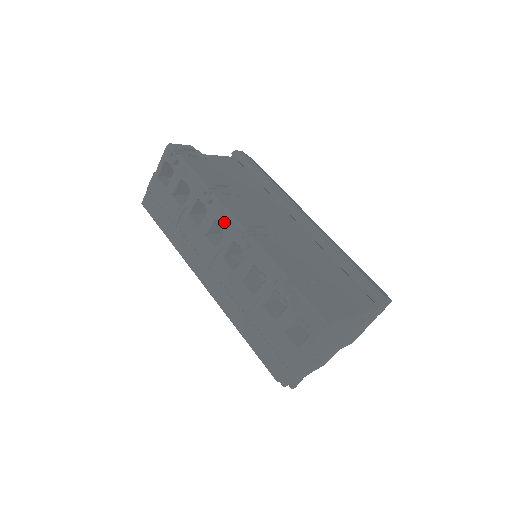
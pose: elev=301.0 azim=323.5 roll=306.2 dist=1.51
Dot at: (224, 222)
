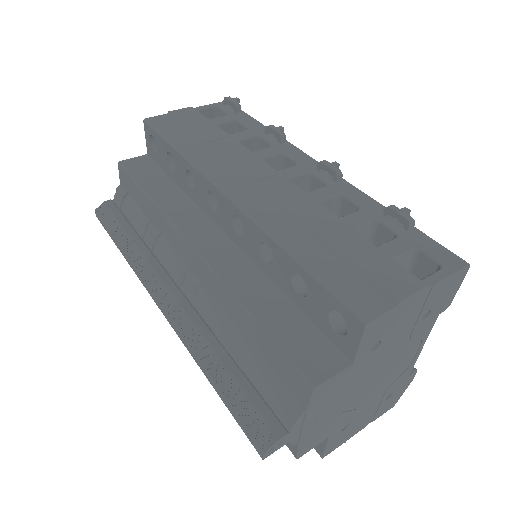
Dot at: (299, 157)
